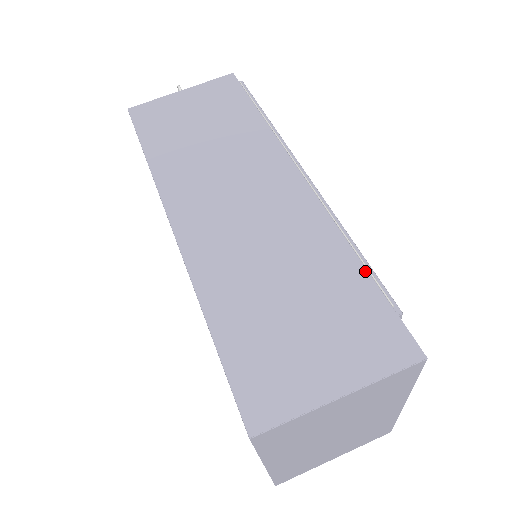
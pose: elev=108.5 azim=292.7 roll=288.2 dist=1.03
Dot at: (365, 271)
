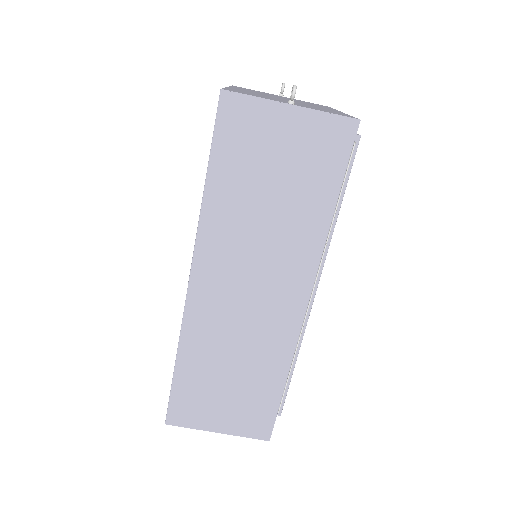
Dot at: (282, 390)
